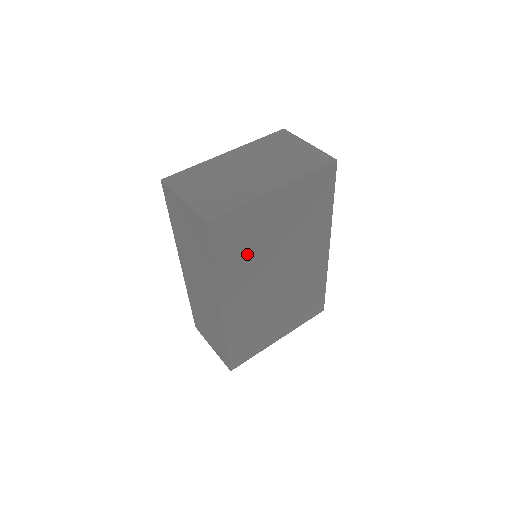
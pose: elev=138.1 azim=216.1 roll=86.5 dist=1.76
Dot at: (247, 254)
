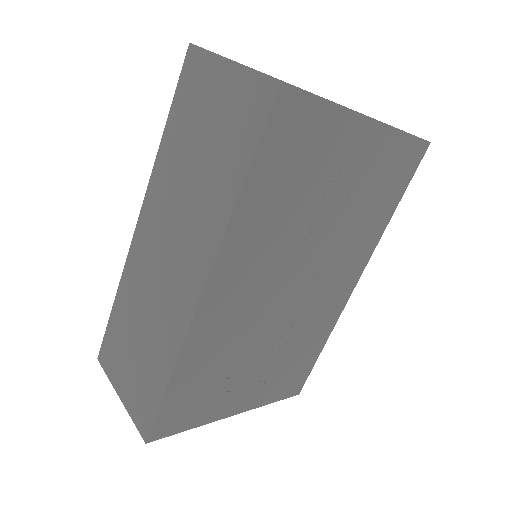
Dot at: (287, 206)
